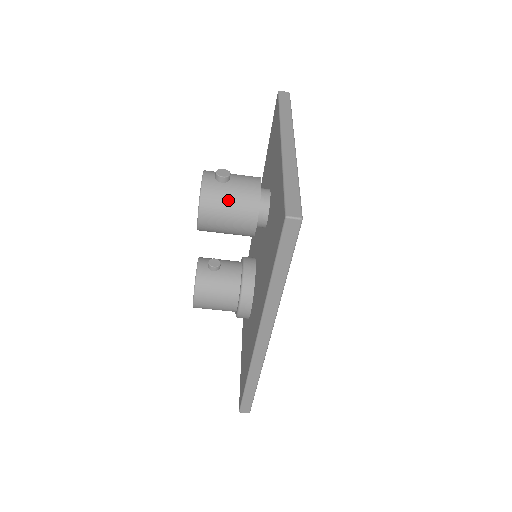
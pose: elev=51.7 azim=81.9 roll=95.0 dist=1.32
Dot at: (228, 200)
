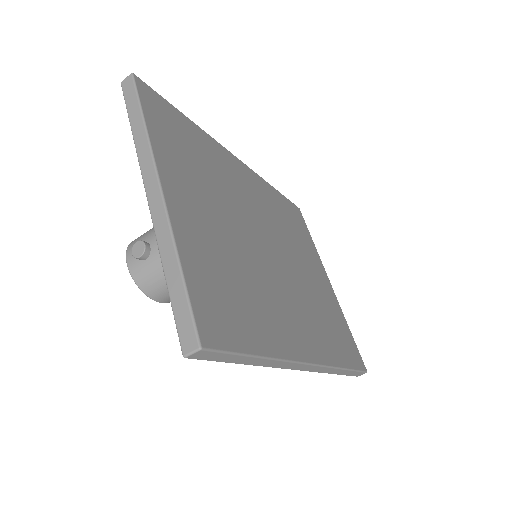
Dot at: occluded
